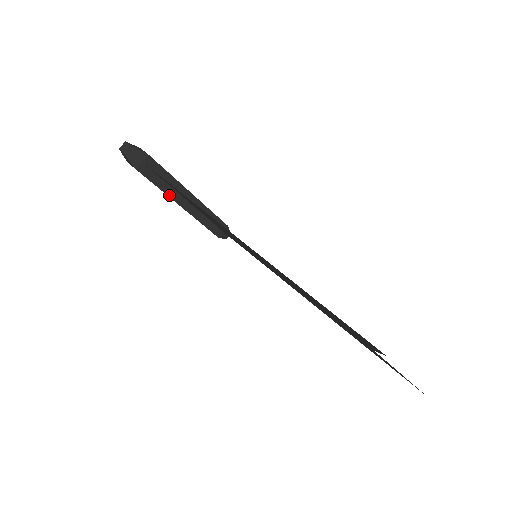
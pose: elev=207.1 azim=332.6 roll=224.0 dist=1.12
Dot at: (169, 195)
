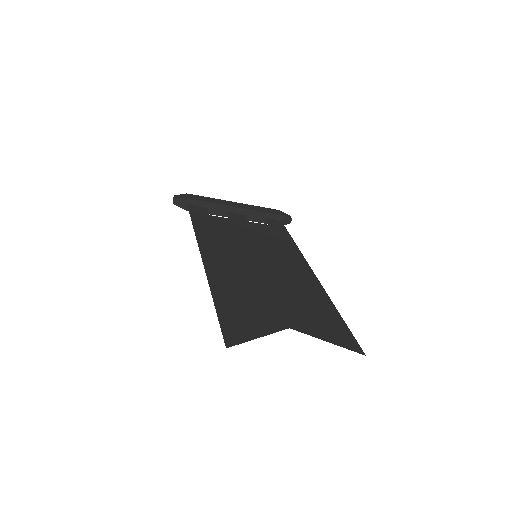
Dot at: (219, 215)
